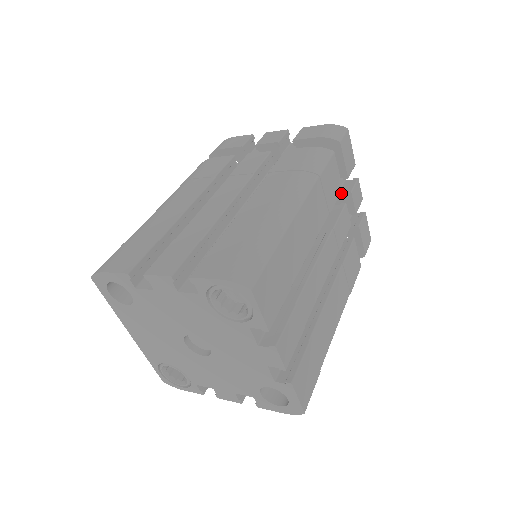
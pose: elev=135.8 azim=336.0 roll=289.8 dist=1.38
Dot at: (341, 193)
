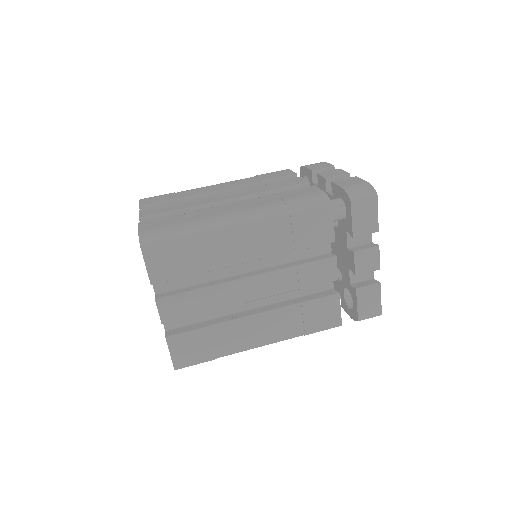
Dot at: (351, 249)
